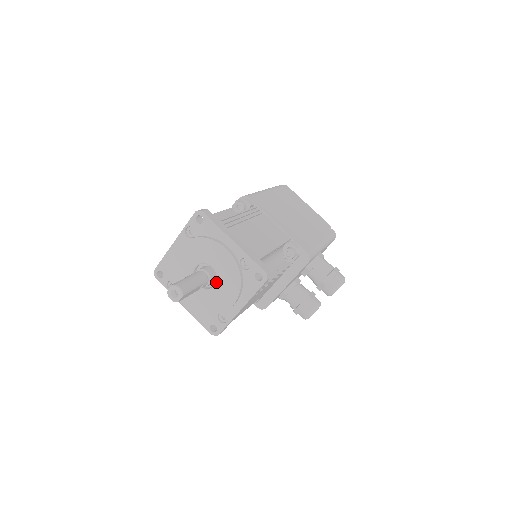
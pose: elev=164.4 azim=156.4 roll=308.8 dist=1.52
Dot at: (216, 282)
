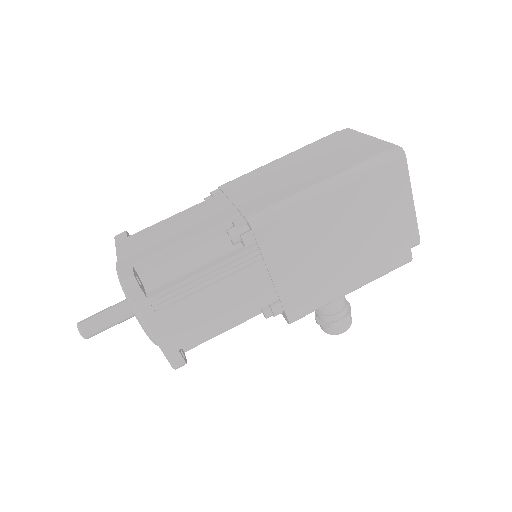
Dot at: occluded
